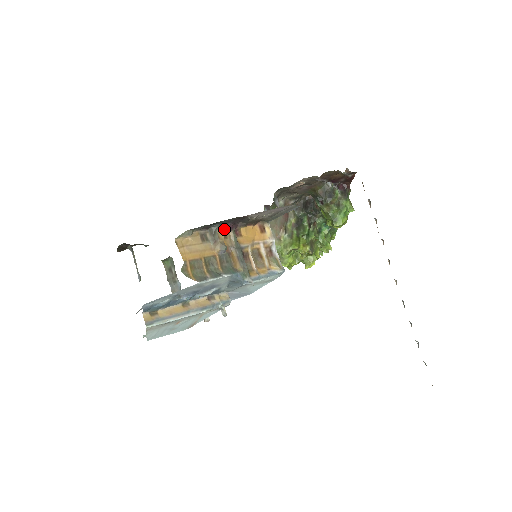
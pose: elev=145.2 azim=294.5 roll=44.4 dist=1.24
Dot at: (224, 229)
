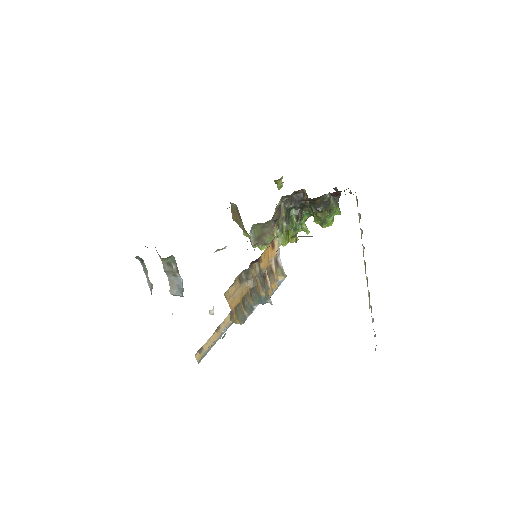
Dot at: (252, 263)
